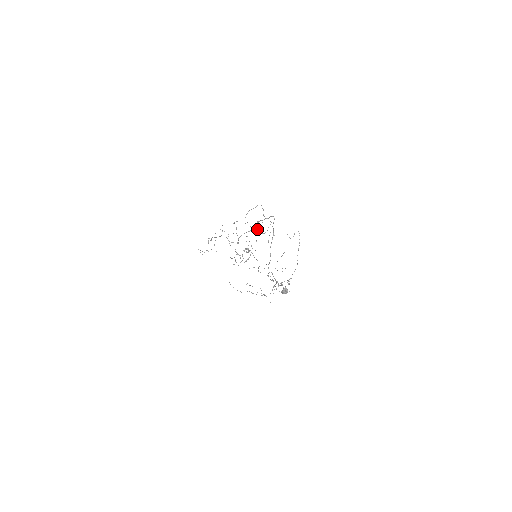
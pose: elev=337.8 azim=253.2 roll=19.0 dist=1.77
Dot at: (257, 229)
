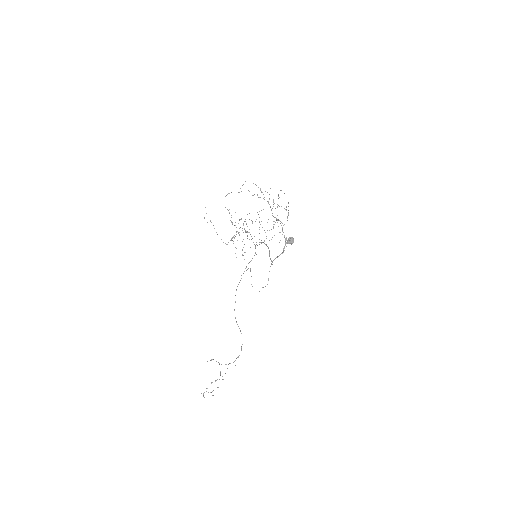
Dot at: occluded
